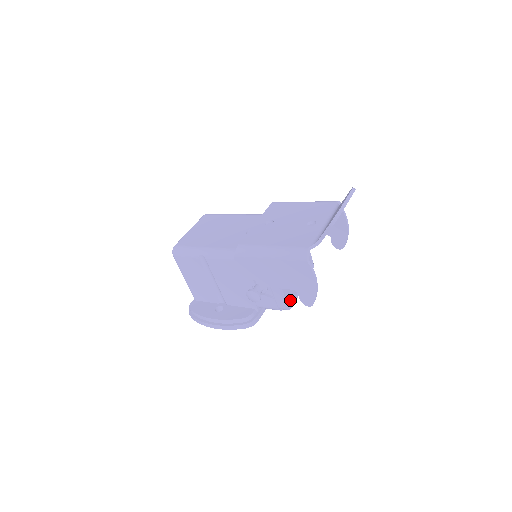
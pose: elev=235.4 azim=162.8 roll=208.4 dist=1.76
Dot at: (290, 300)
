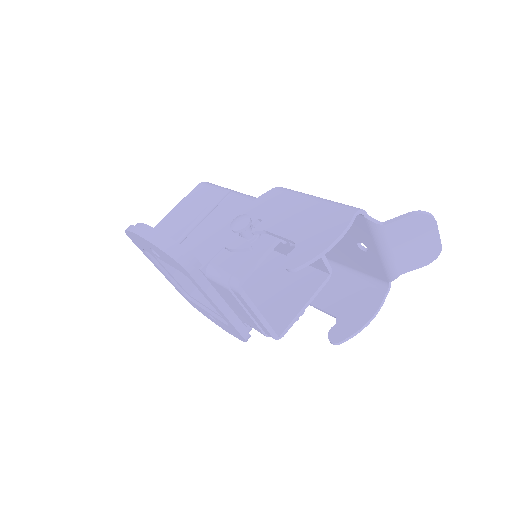
Dot at: (245, 294)
